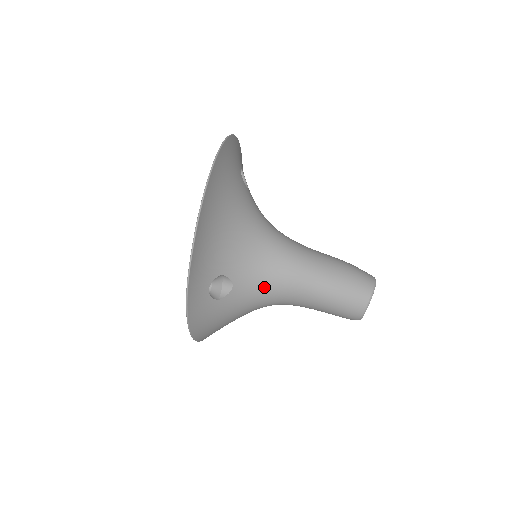
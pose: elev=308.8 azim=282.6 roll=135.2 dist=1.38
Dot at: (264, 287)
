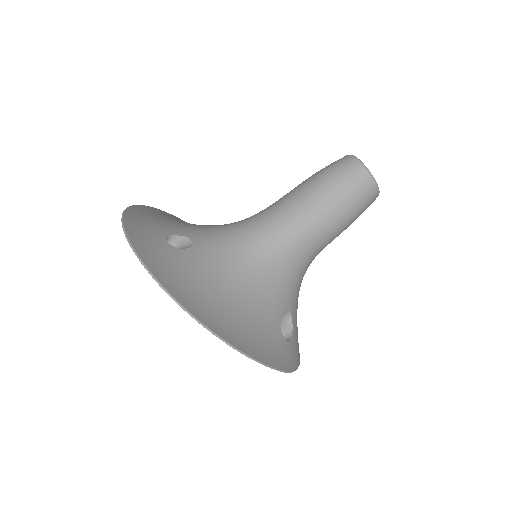
Dot at: (300, 276)
